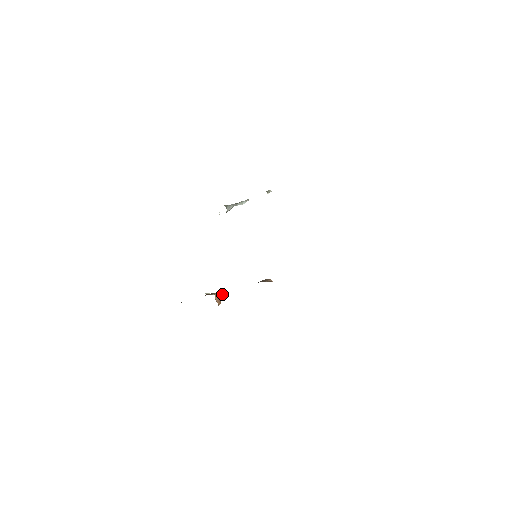
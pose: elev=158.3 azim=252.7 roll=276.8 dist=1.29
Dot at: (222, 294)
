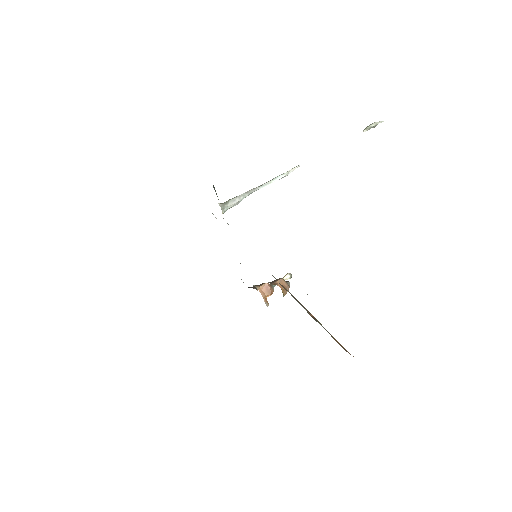
Dot at: (285, 279)
